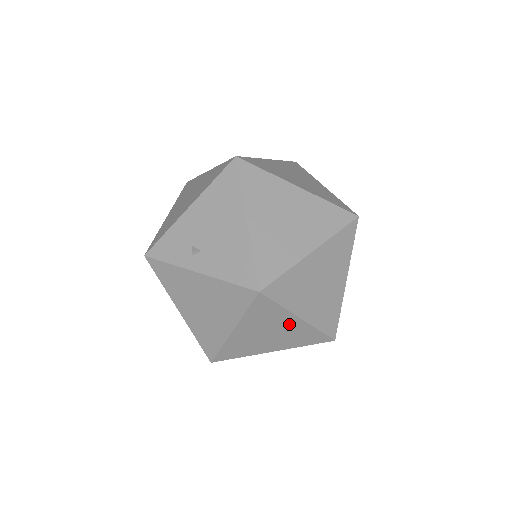
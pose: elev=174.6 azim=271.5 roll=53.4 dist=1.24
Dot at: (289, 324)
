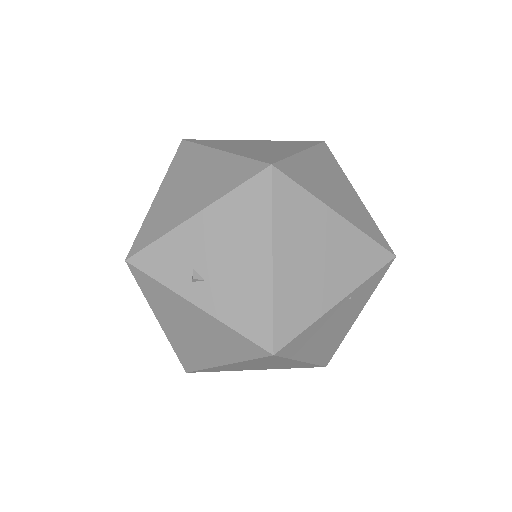
Dot at: (288, 363)
